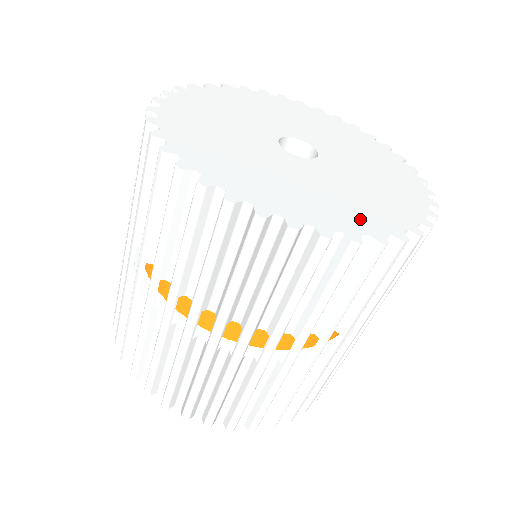
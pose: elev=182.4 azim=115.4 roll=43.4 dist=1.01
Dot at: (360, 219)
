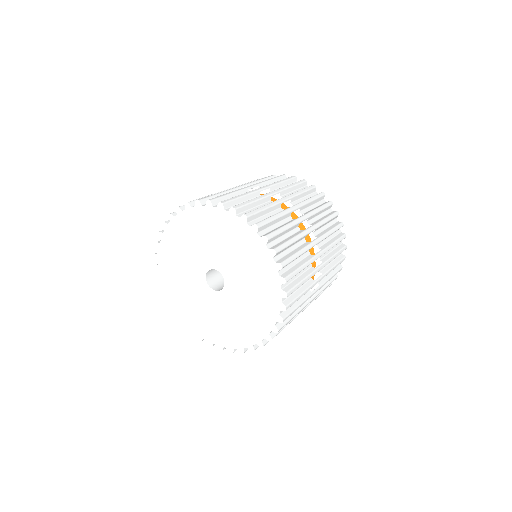
Dot at: (218, 336)
